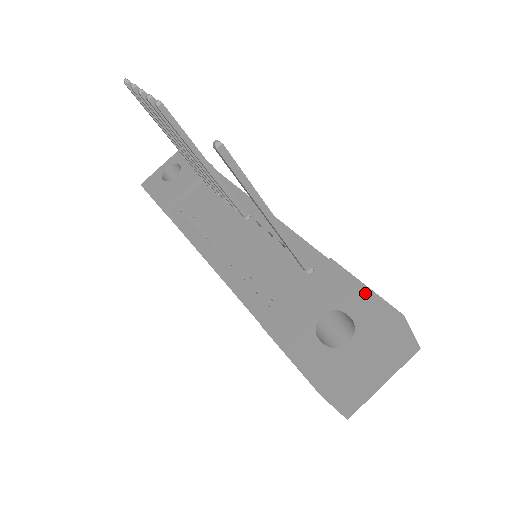
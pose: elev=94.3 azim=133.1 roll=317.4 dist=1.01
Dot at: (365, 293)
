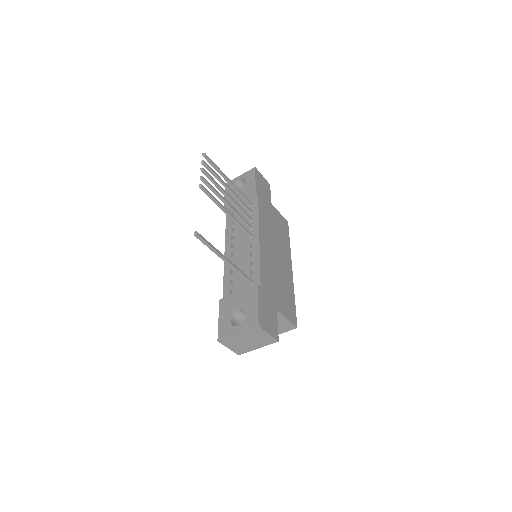
Dot at: (255, 308)
